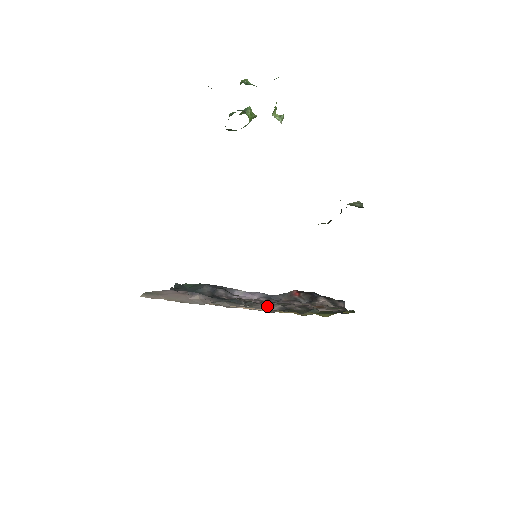
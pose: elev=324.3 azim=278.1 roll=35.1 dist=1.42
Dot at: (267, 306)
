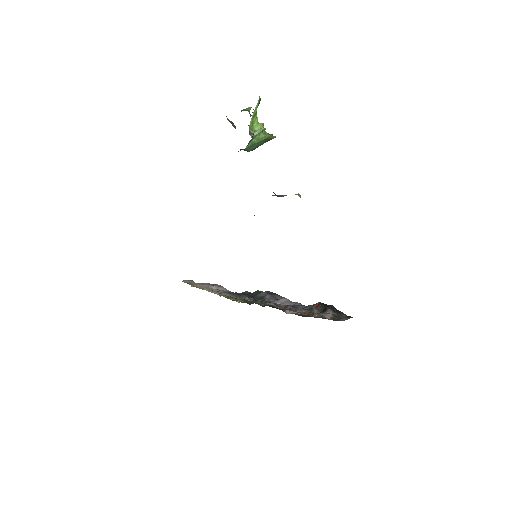
Dot at: (246, 299)
